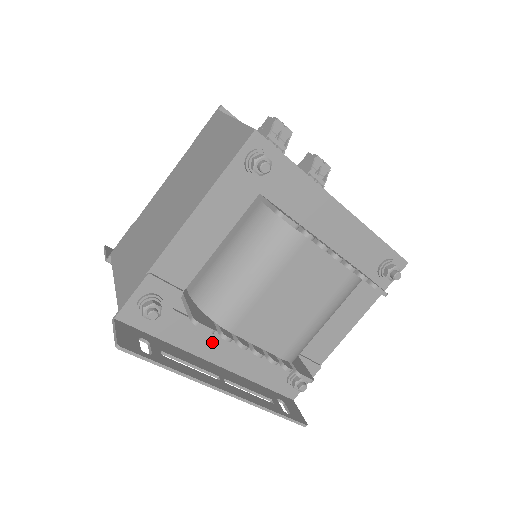
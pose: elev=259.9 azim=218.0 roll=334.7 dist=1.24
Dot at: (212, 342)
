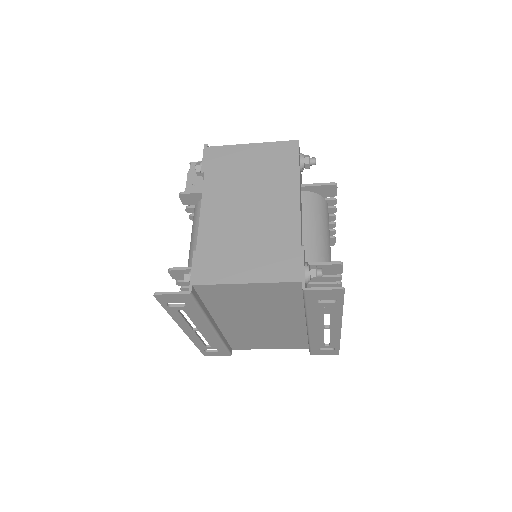
Dot at: occluded
